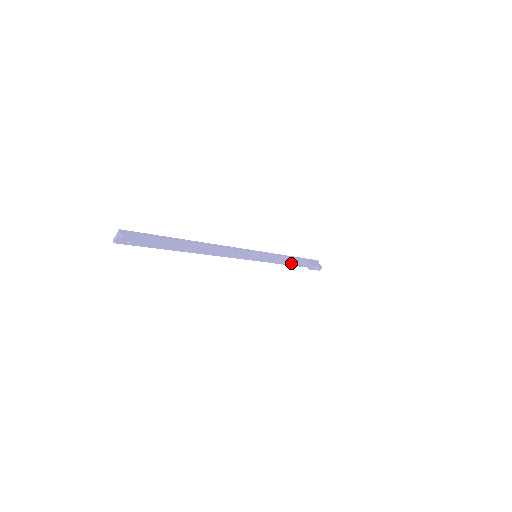
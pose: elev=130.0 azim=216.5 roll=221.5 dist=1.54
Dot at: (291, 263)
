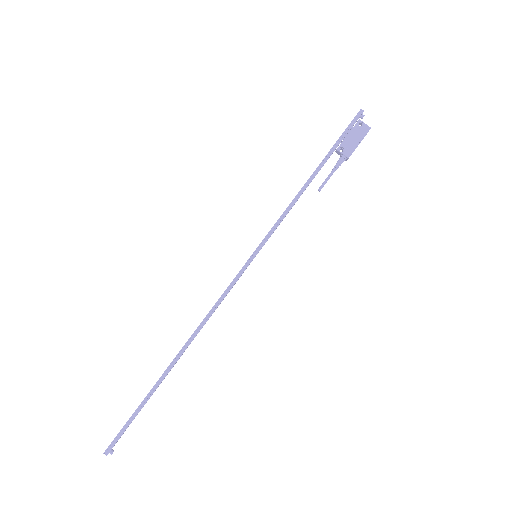
Dot at: occluded
